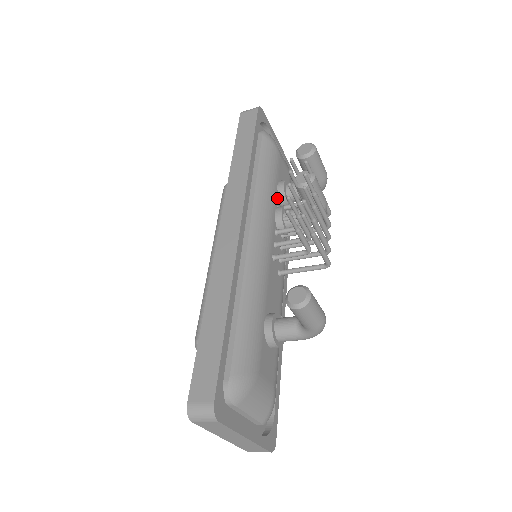
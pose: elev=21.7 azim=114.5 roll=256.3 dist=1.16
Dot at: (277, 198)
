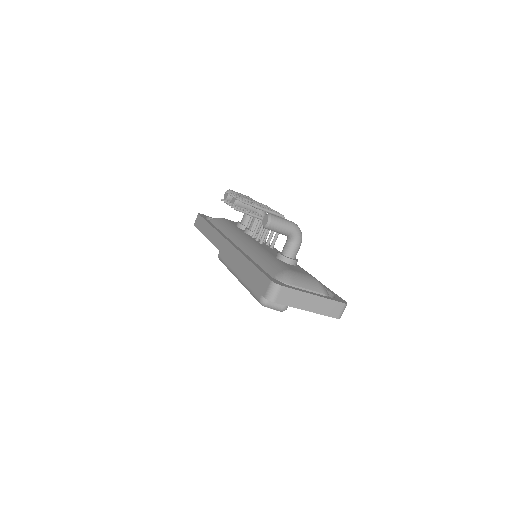
Dot at: occluded
